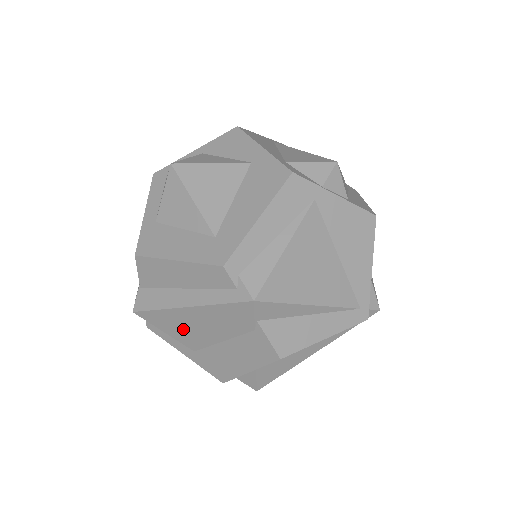
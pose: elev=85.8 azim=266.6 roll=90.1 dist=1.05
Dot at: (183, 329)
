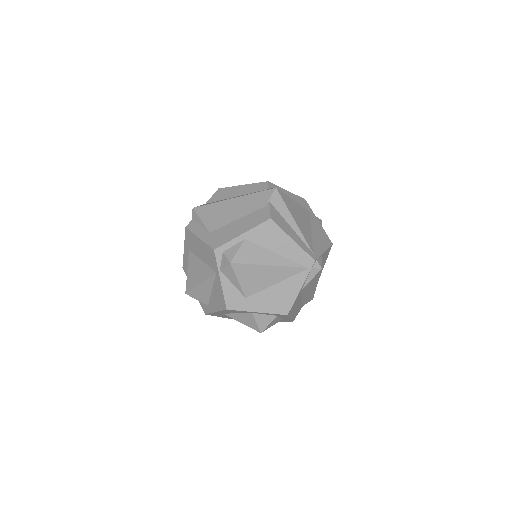
Dot at: (217, 215)
